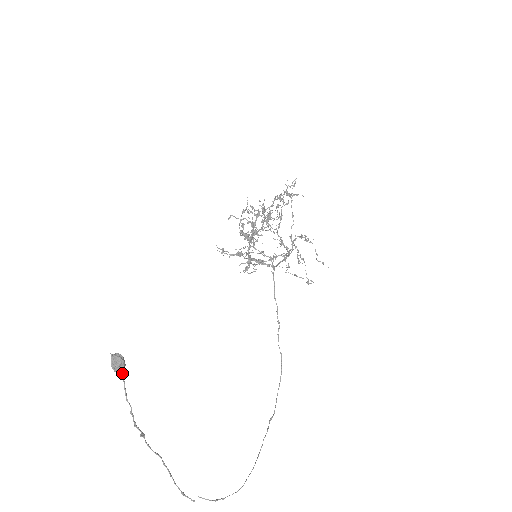
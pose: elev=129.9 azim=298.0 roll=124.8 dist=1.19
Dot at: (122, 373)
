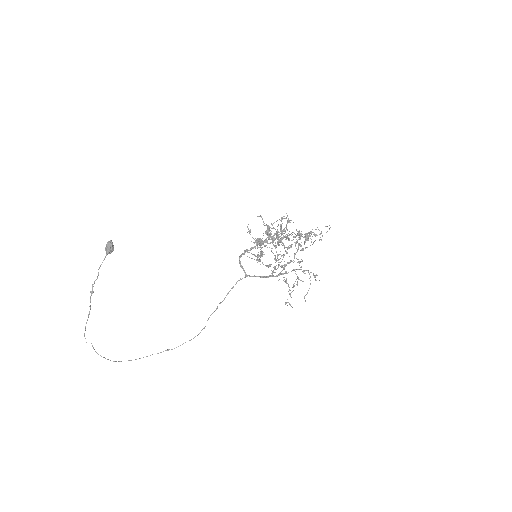
Dot at: (107, 254)
